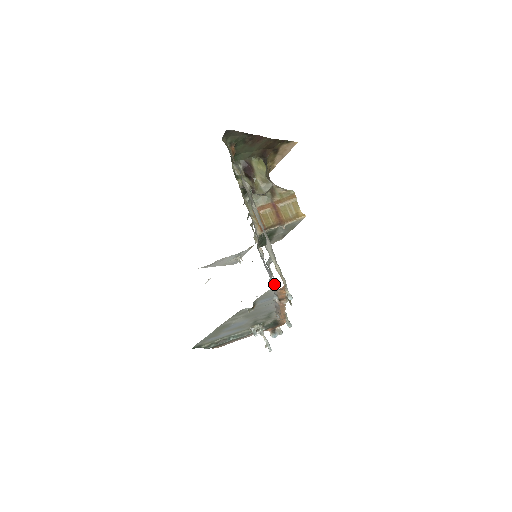
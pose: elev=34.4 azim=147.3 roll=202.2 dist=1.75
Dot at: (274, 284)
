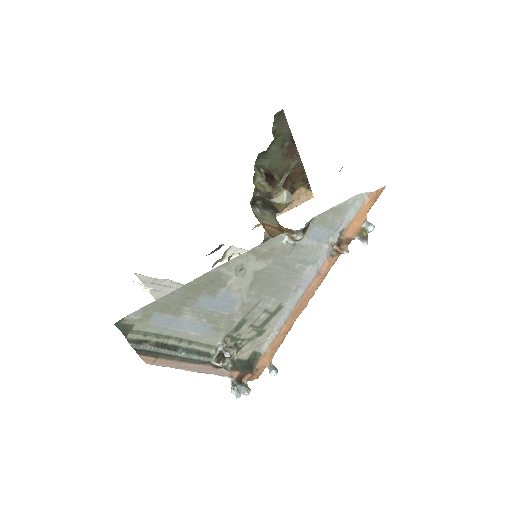
Dot at: occluded
